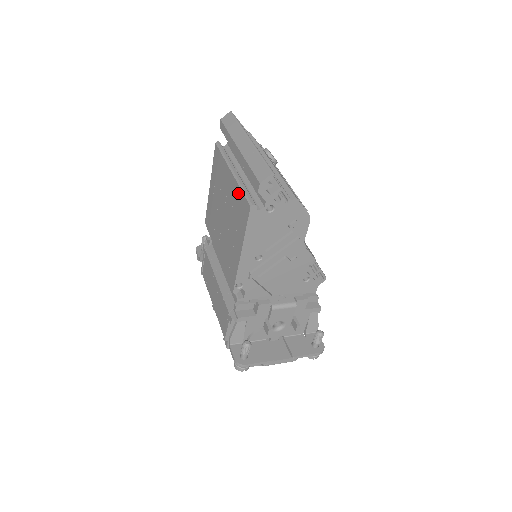
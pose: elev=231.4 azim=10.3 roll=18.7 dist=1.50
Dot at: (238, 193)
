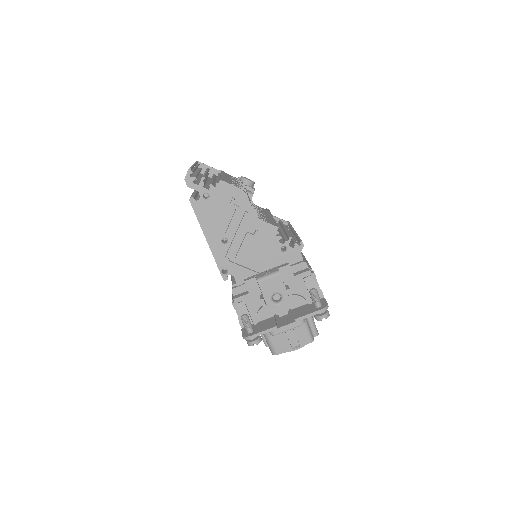
Dot at: occluded
